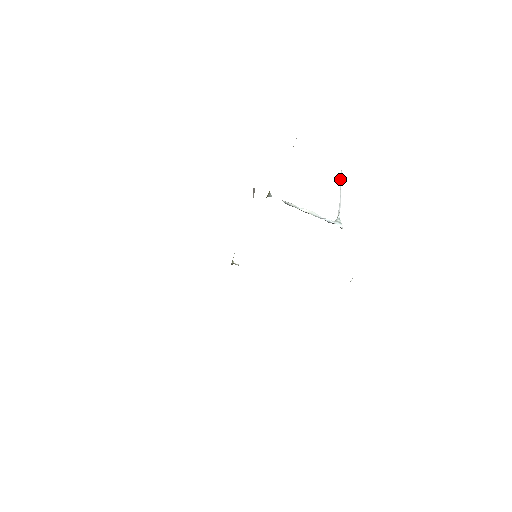
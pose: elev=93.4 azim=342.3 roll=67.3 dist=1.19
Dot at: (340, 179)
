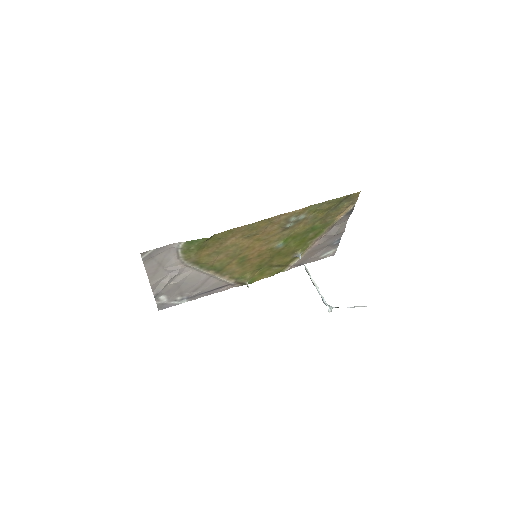
Dot at: (361, 306)
